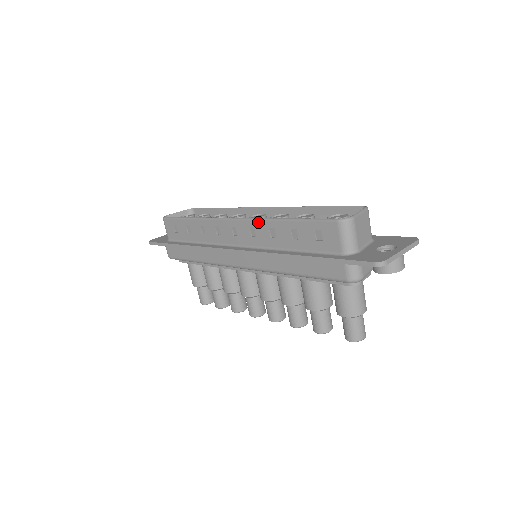
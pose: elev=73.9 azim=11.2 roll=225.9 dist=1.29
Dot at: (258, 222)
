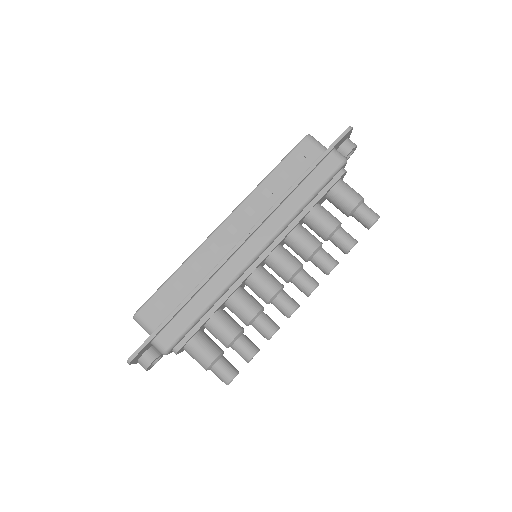
Dot at: (249, 198)
